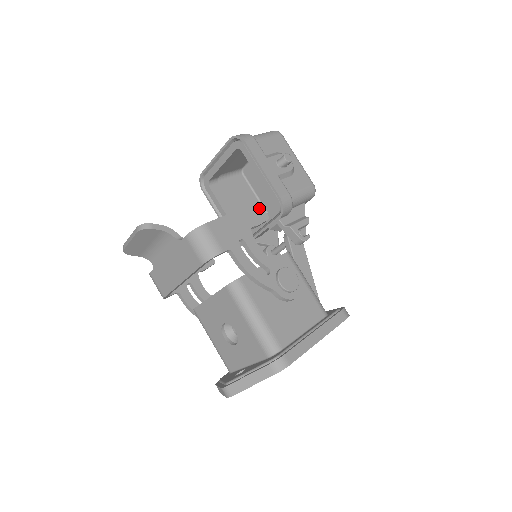
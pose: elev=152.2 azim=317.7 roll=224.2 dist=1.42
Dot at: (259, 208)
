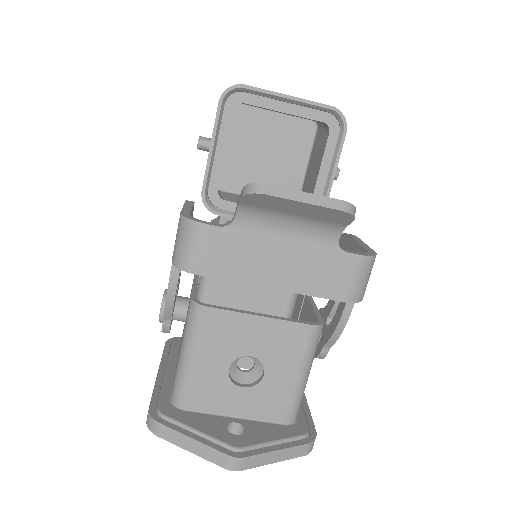
Dot at: occluded
